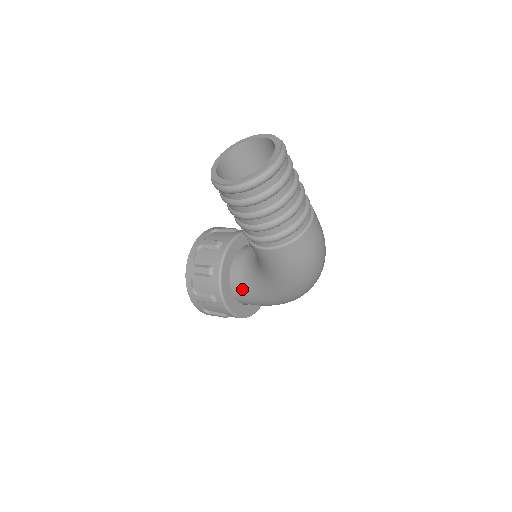
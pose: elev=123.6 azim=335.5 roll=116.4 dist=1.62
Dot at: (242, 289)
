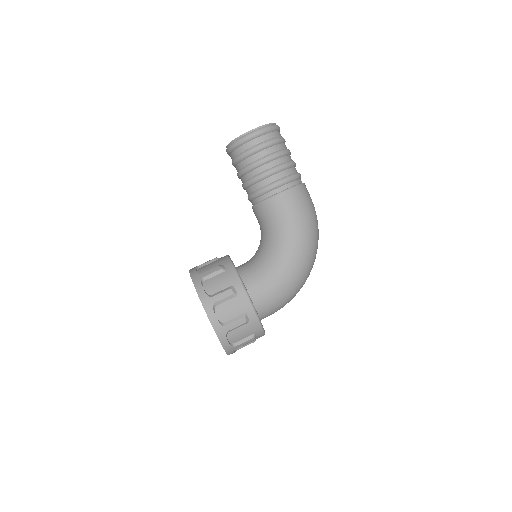
Dot at: (256, 279)
